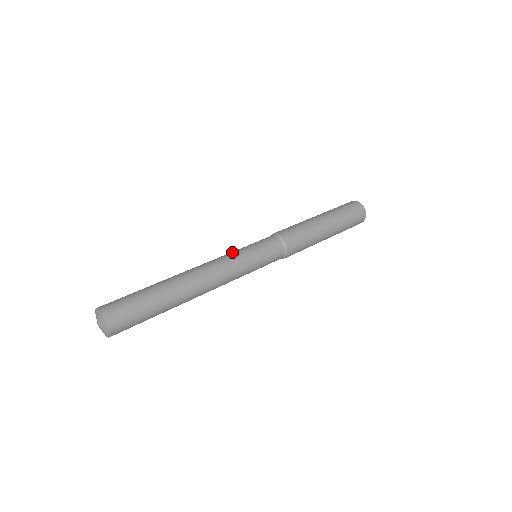
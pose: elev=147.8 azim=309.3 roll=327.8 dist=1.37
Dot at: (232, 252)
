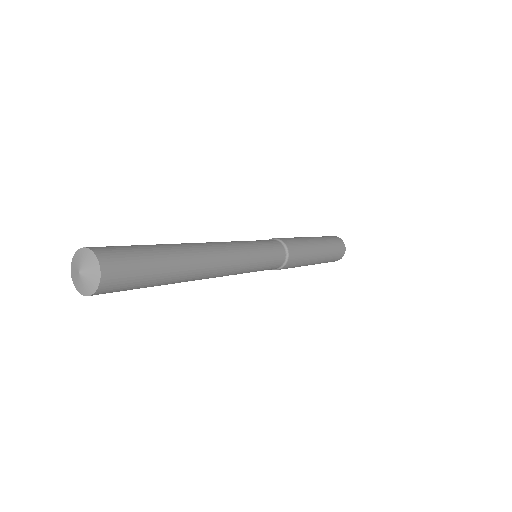
Dot at: (241, 241)
